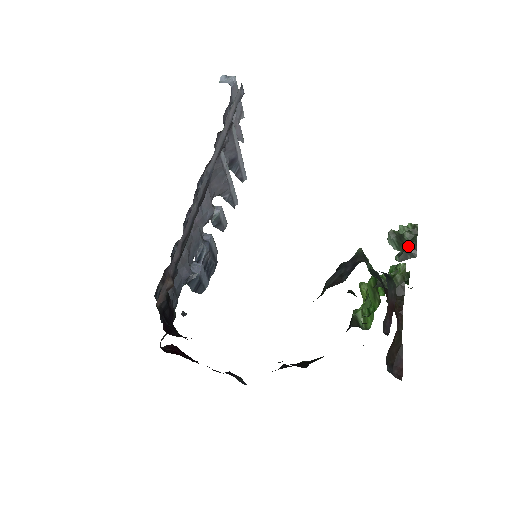
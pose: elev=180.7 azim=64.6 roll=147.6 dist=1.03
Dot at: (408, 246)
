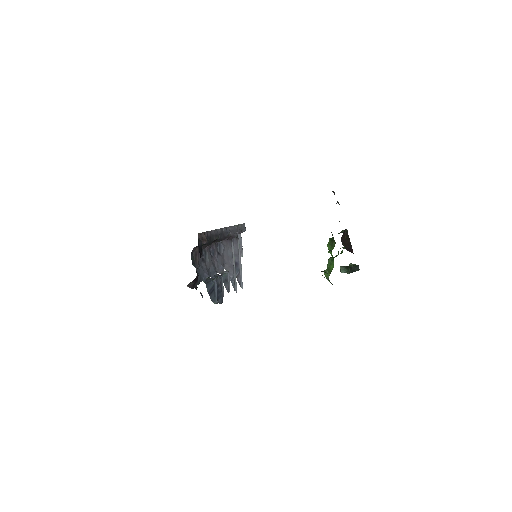
Dot at: (353, 266)
